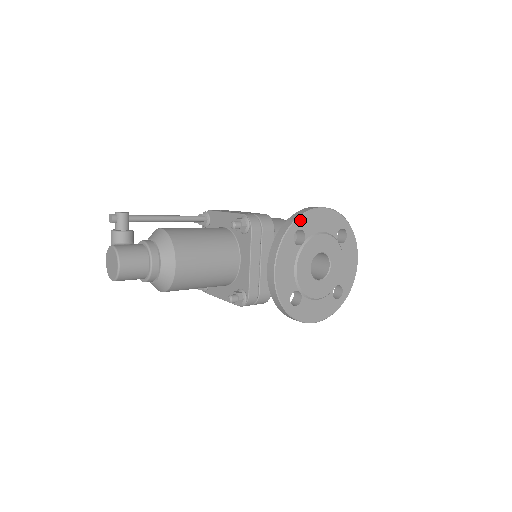
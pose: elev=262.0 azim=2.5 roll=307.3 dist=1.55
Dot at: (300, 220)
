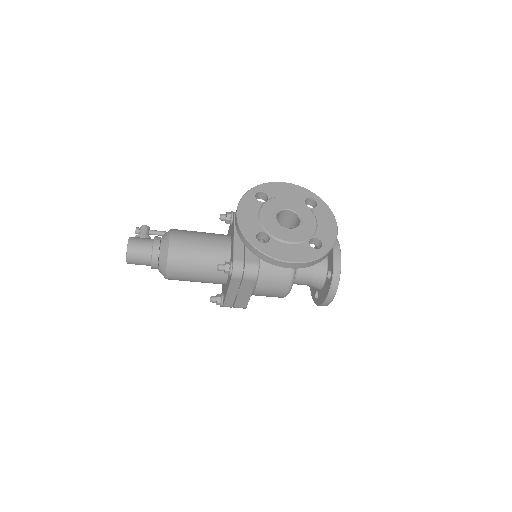
Dot at: (261, 186)
